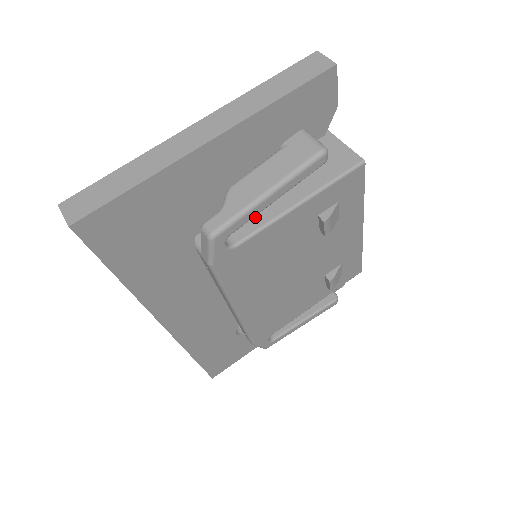
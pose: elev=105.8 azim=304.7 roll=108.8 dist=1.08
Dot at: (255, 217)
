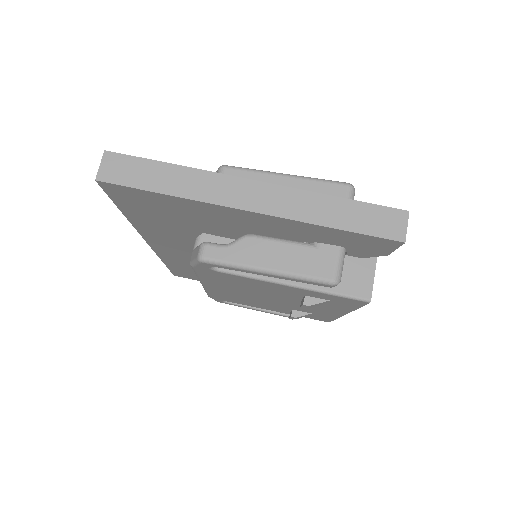
Dot at: occluded
